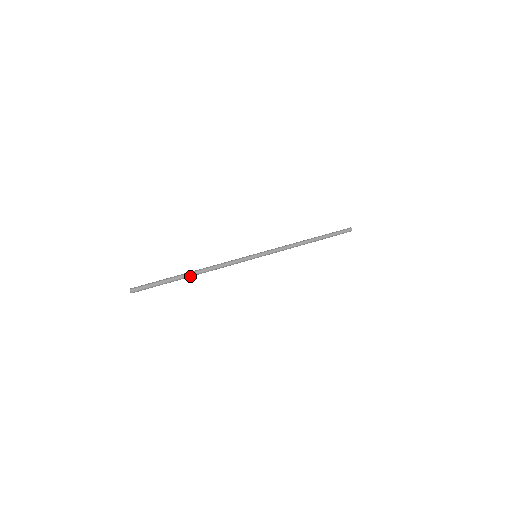
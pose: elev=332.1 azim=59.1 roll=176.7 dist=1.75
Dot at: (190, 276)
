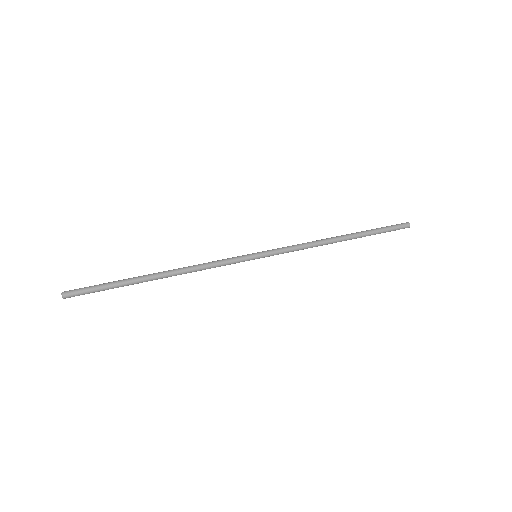
Dot at: occluded
